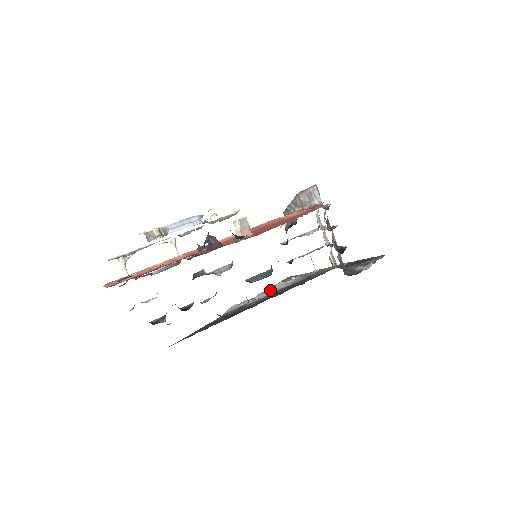
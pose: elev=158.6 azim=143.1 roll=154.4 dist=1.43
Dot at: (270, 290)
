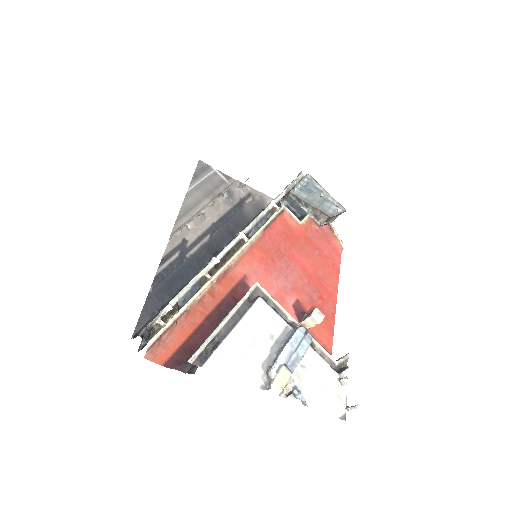
Dot at: (203, 215)
